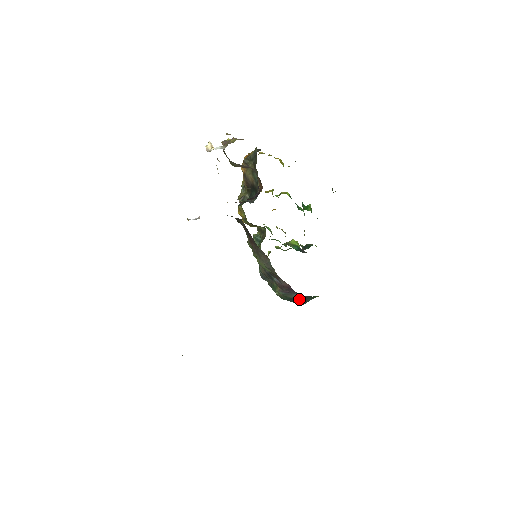
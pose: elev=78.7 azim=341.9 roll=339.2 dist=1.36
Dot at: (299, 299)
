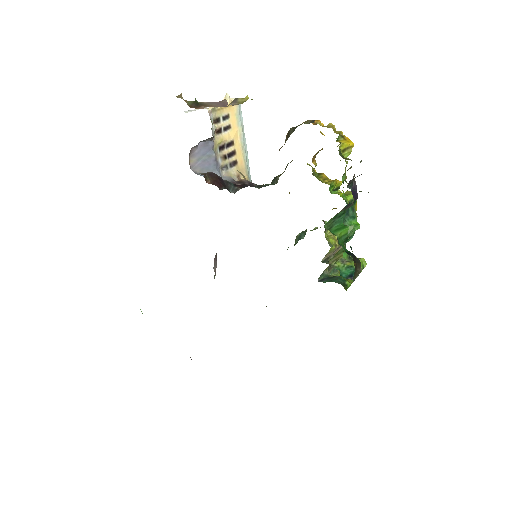
Dot at: occluded
